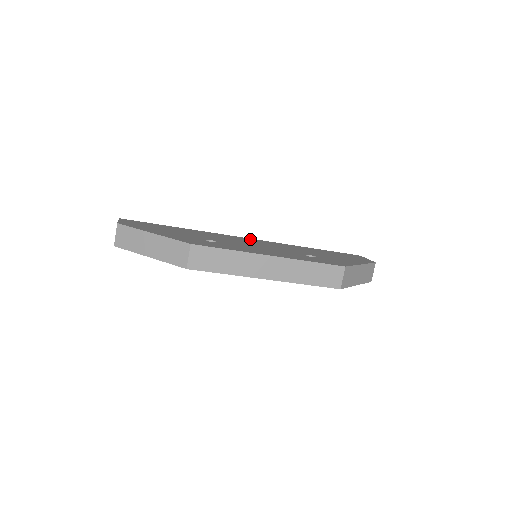
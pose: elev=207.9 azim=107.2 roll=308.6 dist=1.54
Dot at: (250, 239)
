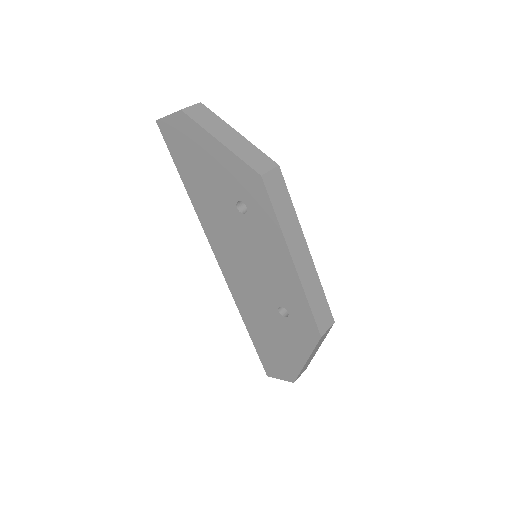
Dot at: occluded
